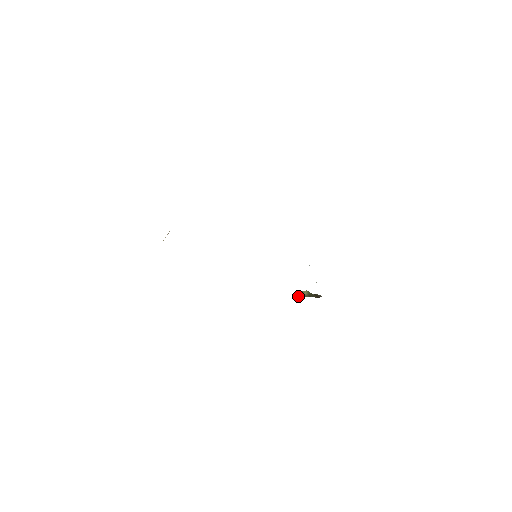
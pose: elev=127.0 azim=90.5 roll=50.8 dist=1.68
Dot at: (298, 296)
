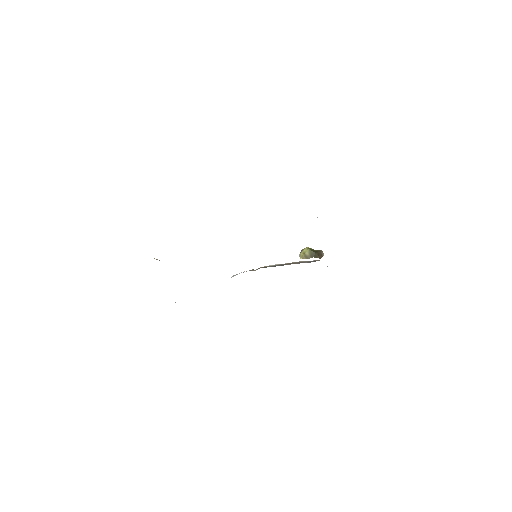
Dot at: occluded
